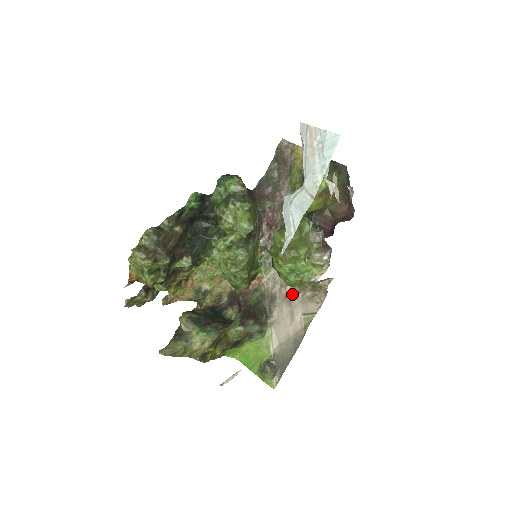
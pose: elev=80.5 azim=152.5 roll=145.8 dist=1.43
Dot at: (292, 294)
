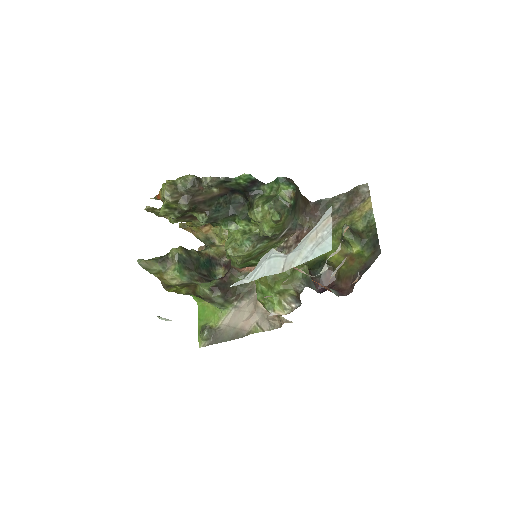
Dot at: occluded
